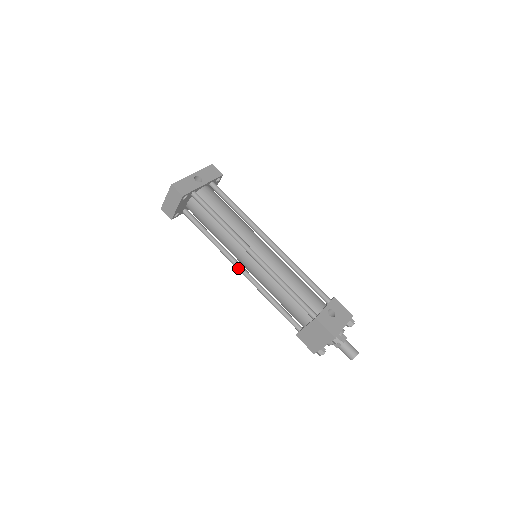
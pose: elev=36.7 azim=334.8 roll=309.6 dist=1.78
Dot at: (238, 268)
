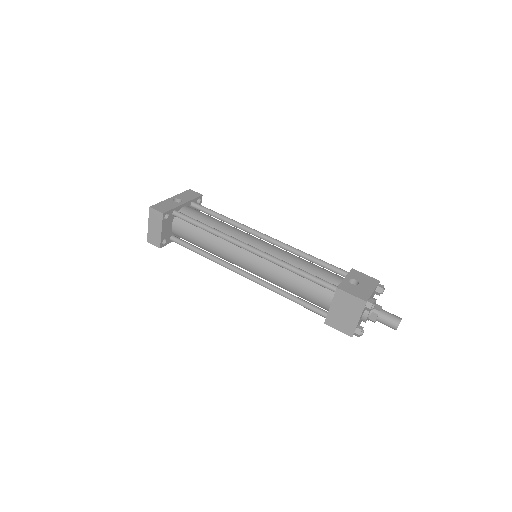
Dot at: (241, 273)
